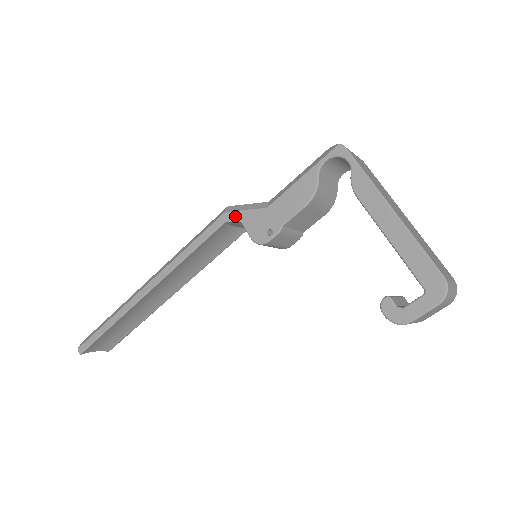
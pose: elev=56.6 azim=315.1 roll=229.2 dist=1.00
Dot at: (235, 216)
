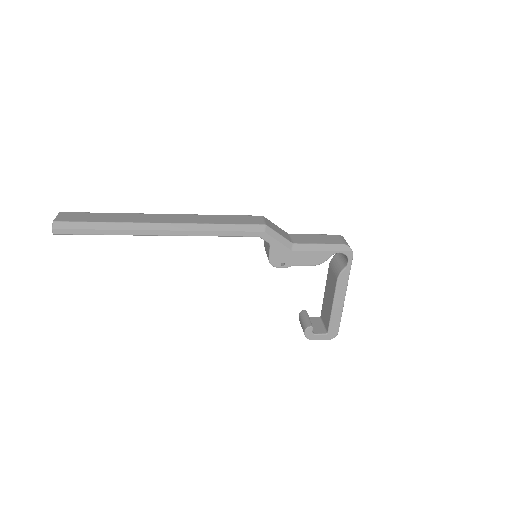
Dot at: (269, 240)
